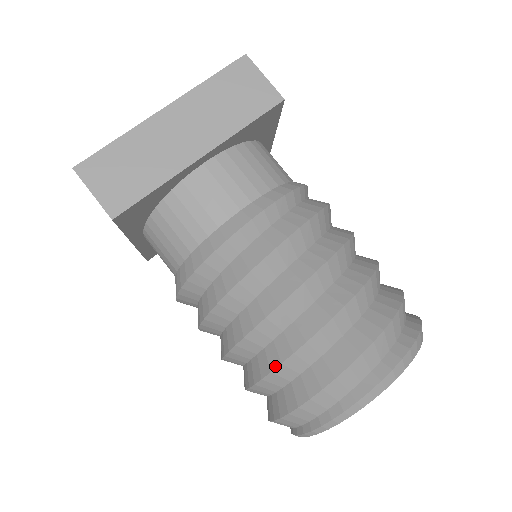
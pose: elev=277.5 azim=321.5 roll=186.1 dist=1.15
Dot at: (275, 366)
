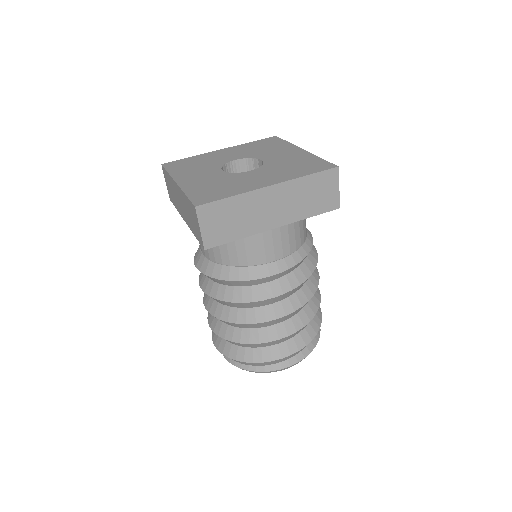
Dot at: (245, 343)
